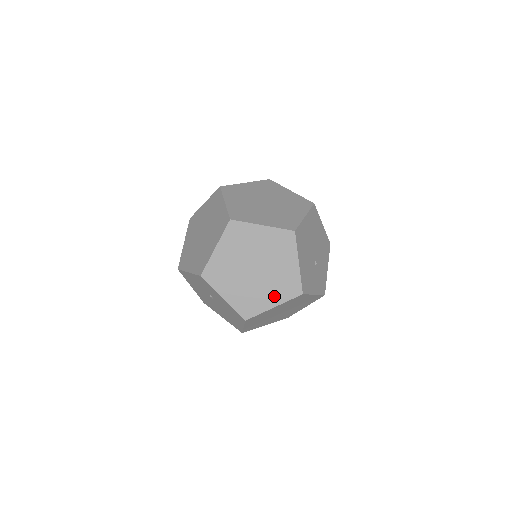
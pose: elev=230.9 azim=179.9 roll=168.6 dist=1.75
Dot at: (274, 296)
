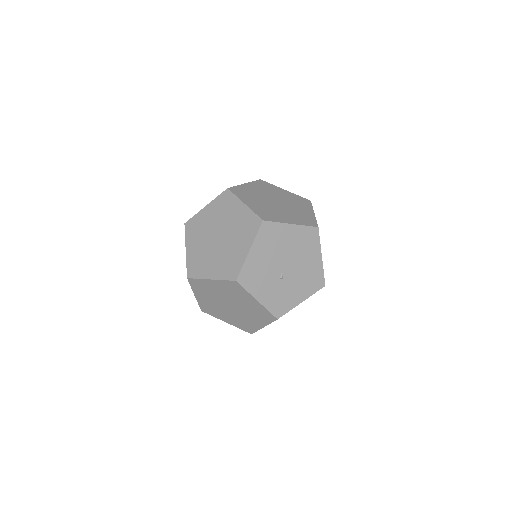
Dot at: (216, 269)
